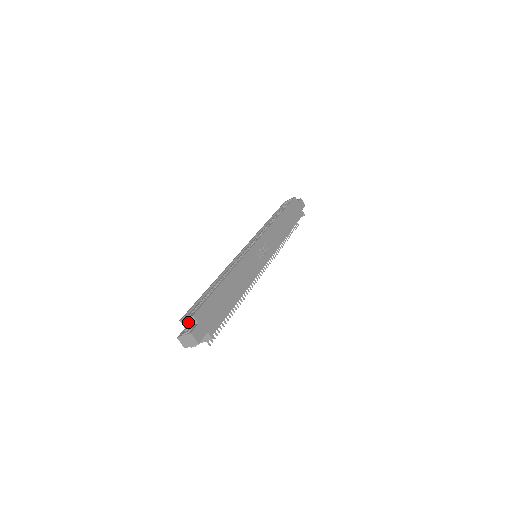
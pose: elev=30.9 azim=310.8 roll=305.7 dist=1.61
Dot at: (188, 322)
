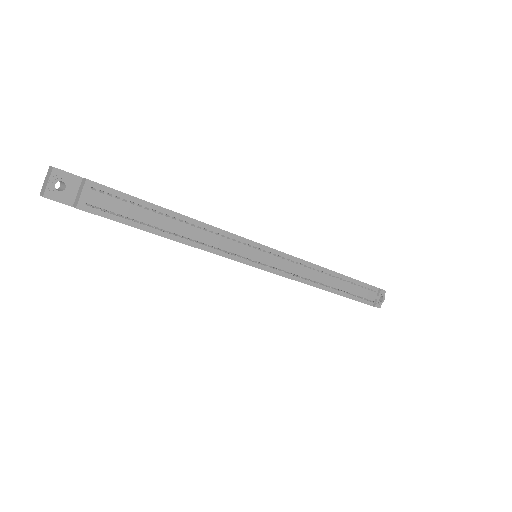
Dot at: occluded
